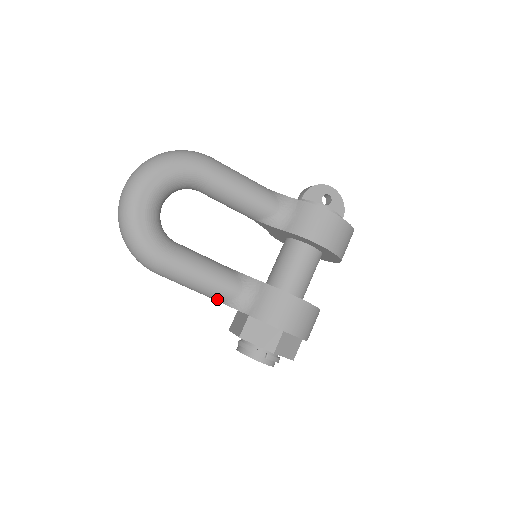
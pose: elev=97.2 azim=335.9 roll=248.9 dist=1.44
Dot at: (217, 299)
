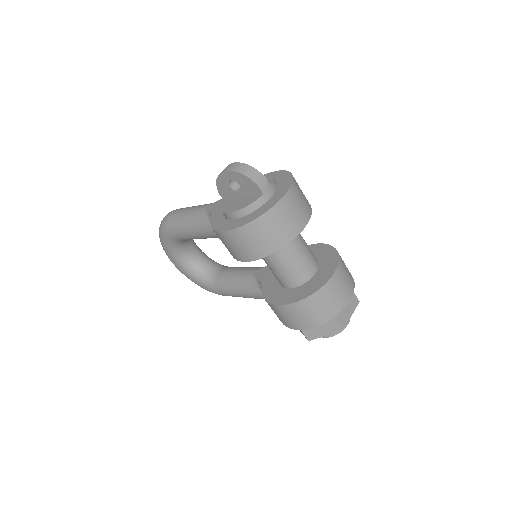
Dot at: occluded
